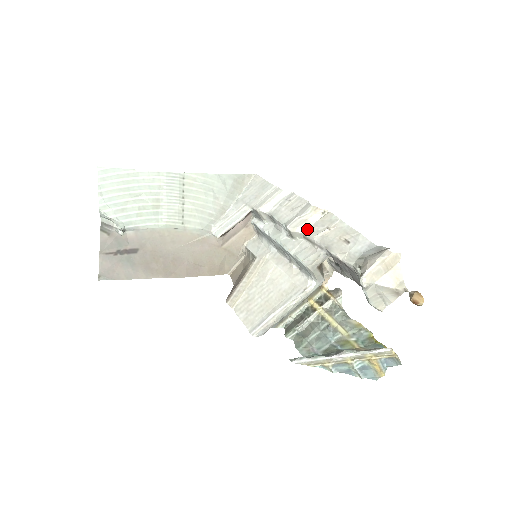
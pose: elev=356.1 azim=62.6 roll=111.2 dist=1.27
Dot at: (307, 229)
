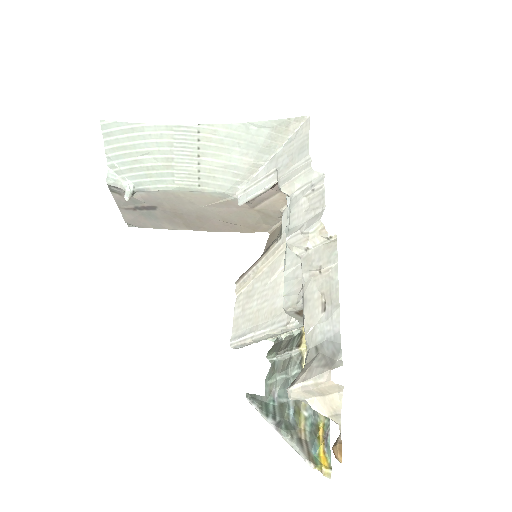
Dot at: (305, 253)
